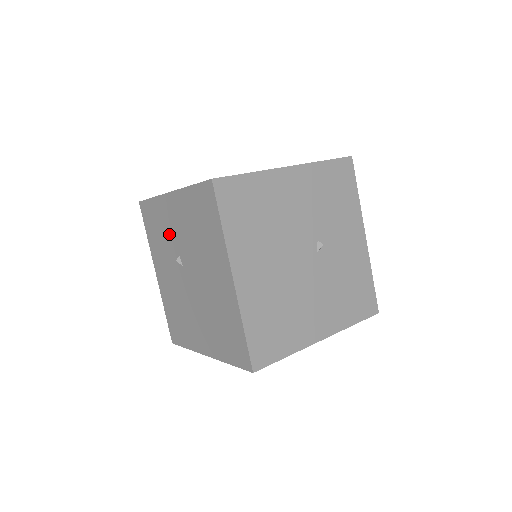
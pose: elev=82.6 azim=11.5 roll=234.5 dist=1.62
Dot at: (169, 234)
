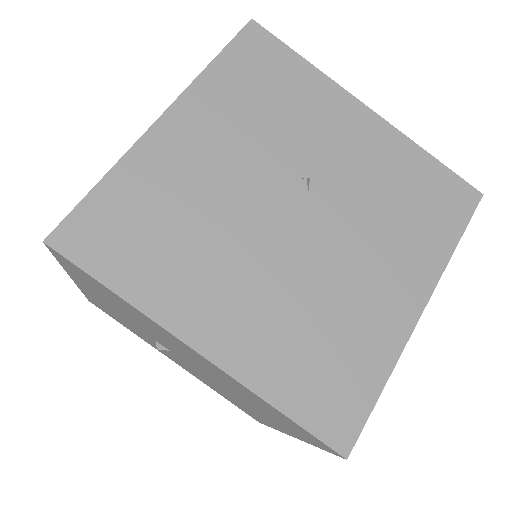
Dot at: (127, 322)
